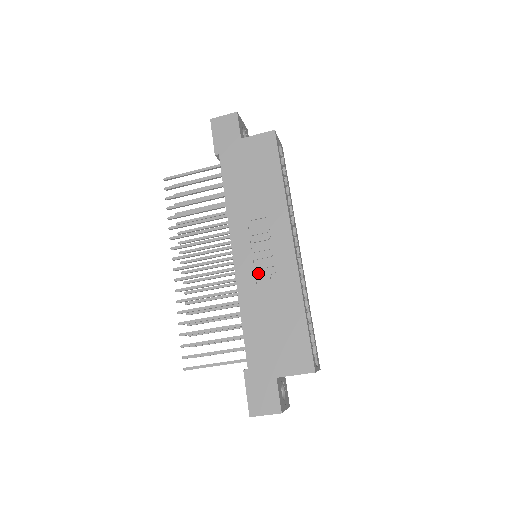
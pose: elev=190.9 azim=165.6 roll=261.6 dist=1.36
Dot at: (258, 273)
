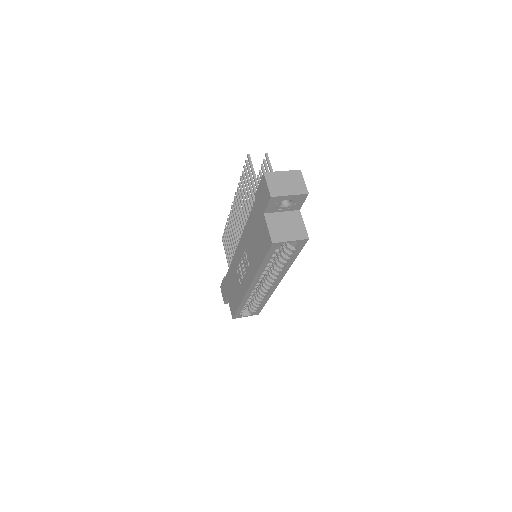
Dot at: (238, 268)
